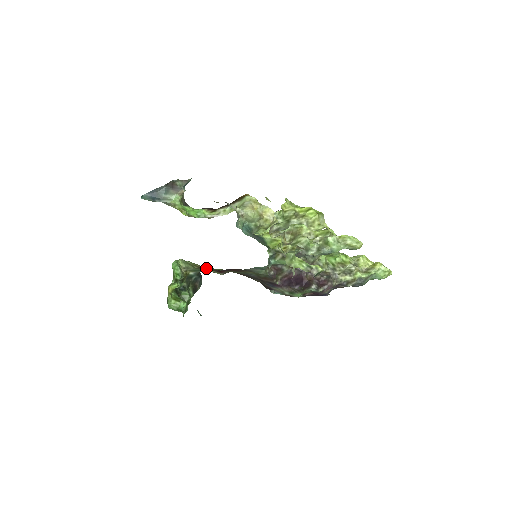
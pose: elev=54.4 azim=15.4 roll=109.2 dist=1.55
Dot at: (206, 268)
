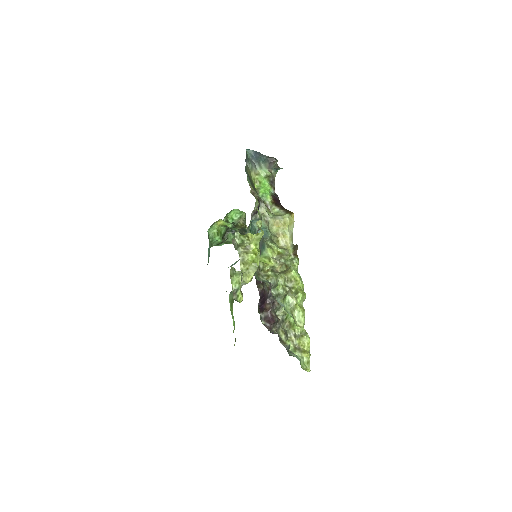
Dot at: occluded
